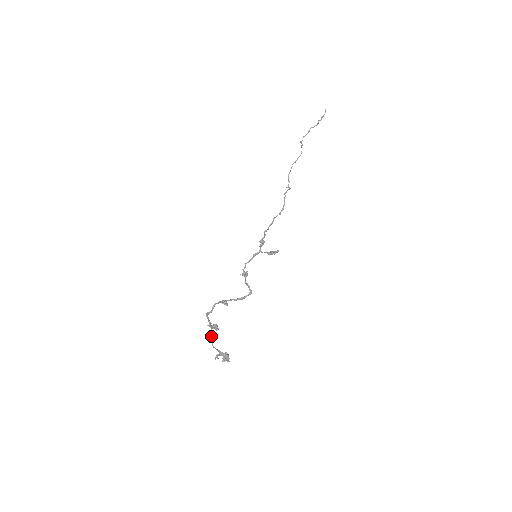
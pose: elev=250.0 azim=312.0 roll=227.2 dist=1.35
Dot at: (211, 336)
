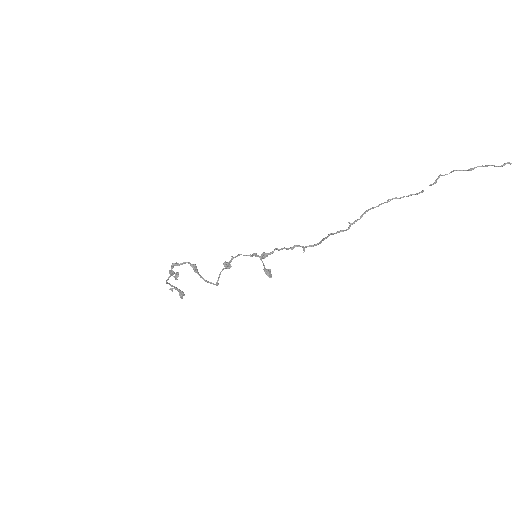
Dot at: (166, 281)
